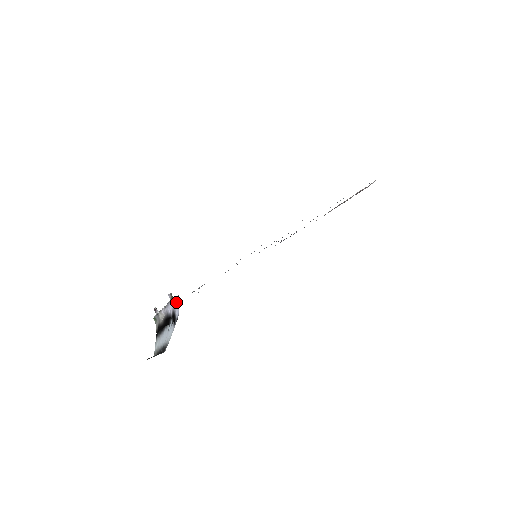
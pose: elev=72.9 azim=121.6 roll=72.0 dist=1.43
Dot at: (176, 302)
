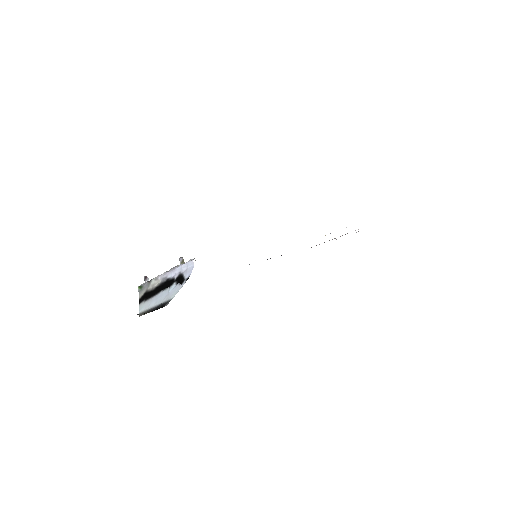
Dot at: (190, 264)
